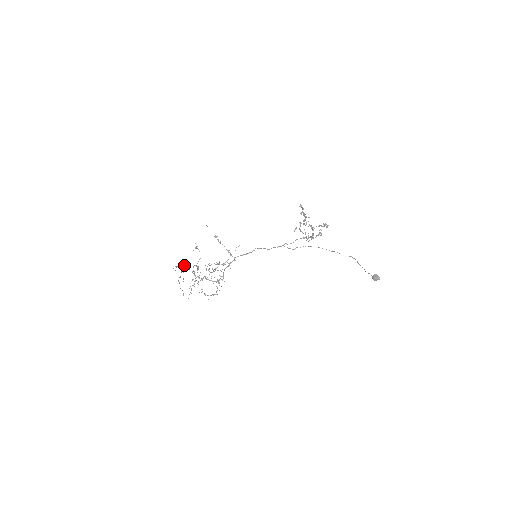
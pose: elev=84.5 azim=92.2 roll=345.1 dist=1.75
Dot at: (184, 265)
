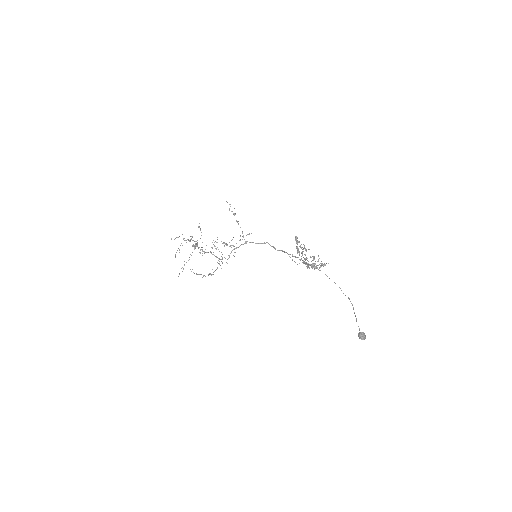
Dot at: occluded
